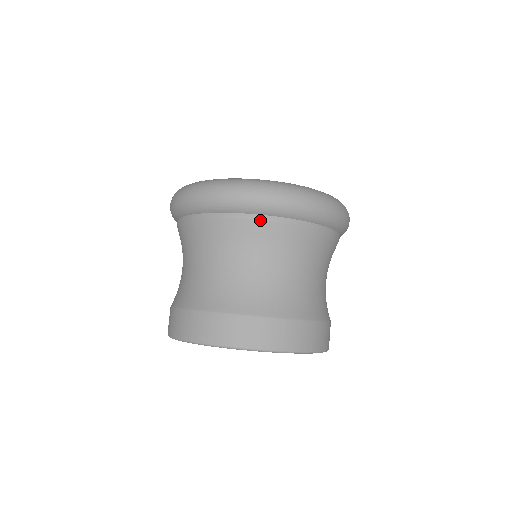
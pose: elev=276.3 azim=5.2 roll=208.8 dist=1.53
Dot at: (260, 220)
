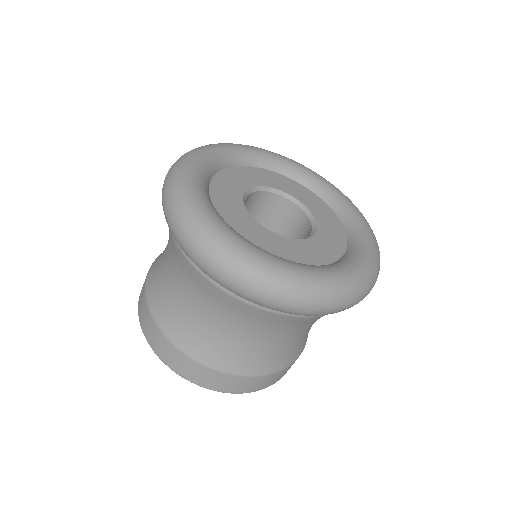
Dot at: (249, 305)
